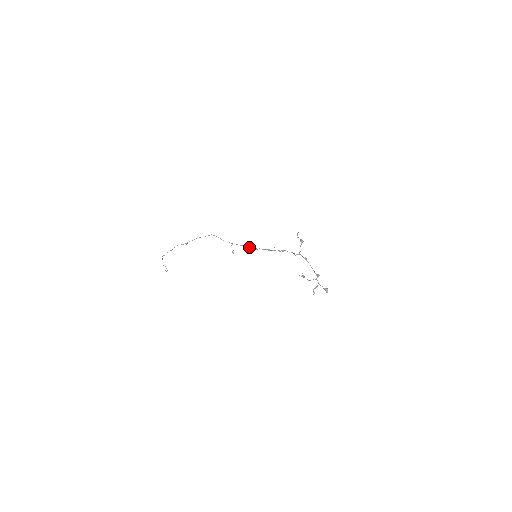
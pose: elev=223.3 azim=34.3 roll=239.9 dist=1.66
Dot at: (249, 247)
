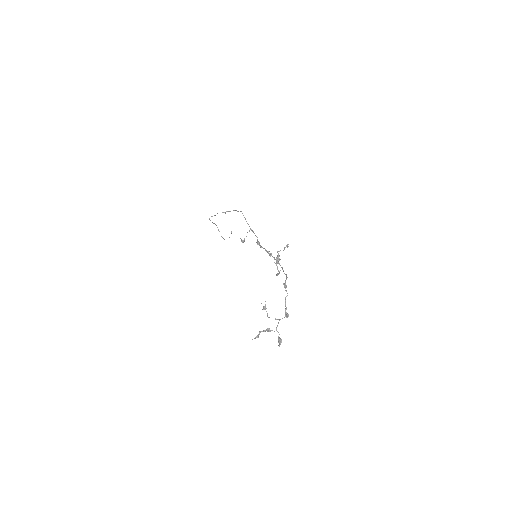
Dot at: (258, 241)
